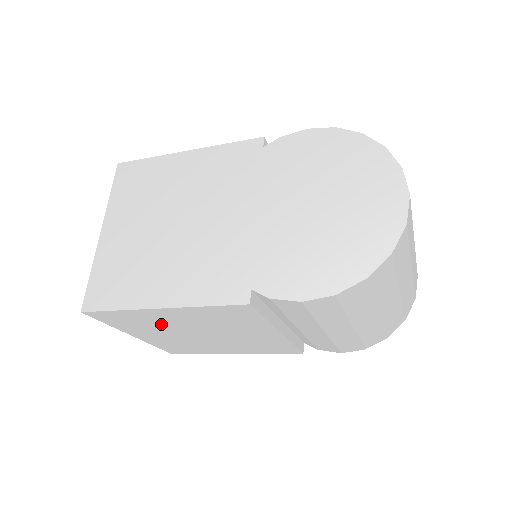
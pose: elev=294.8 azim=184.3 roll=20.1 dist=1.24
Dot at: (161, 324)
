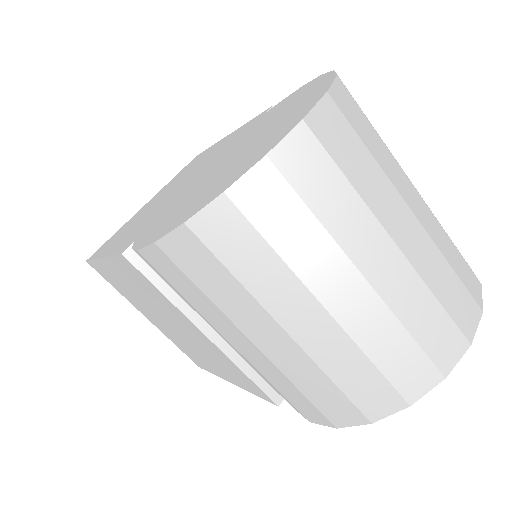
Dot at: (132, 294)
